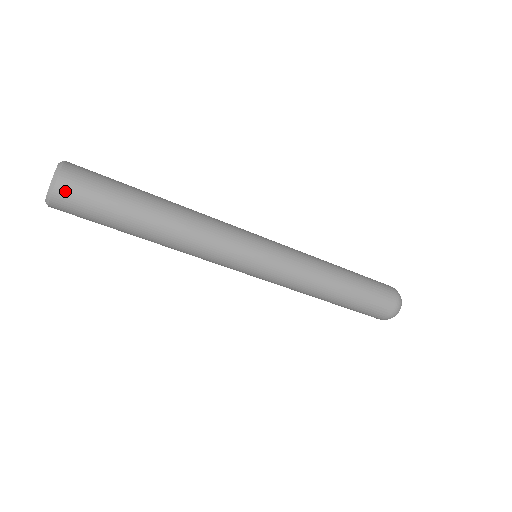
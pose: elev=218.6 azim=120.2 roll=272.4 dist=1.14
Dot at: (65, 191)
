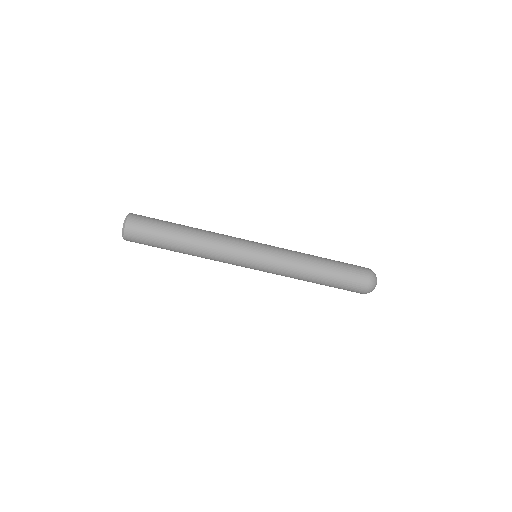
Dot at: (131, 229)
